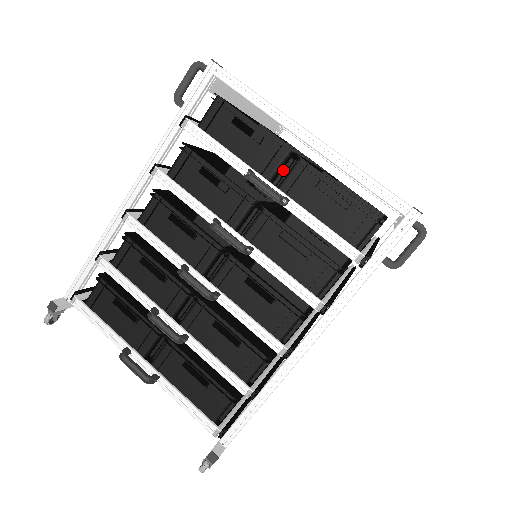
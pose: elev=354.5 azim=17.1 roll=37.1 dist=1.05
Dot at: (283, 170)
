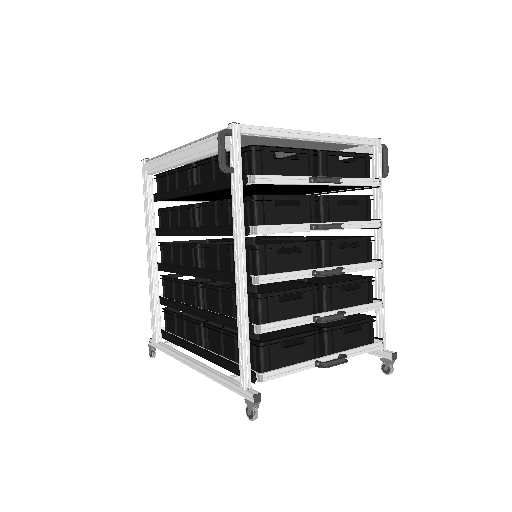
Dot at: occluded
